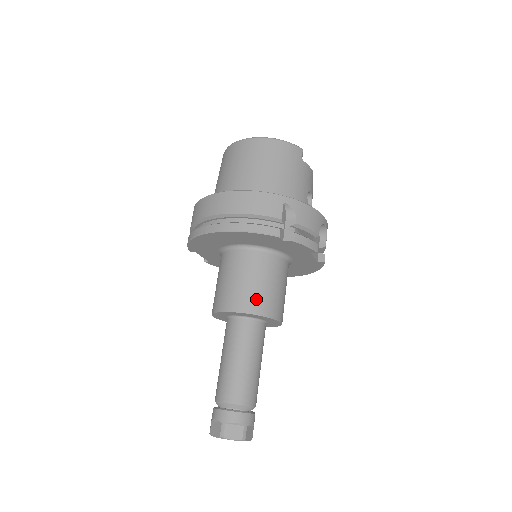
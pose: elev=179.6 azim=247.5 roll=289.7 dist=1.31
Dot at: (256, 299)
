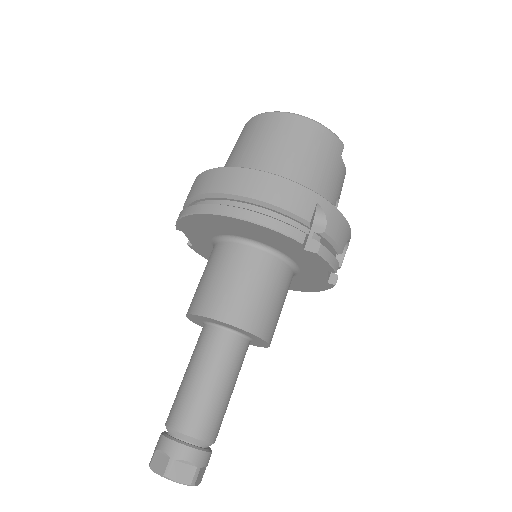
Dot at: (251, 311)
